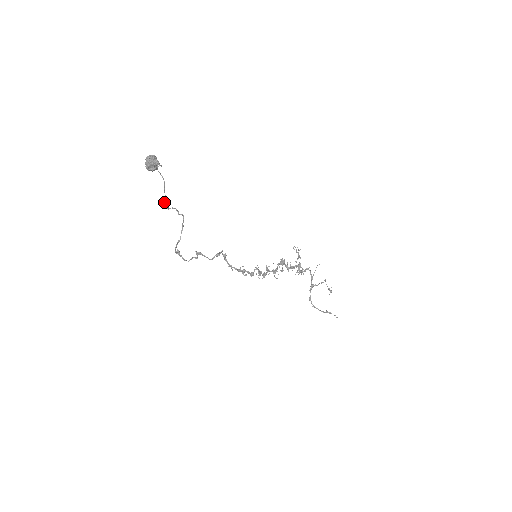
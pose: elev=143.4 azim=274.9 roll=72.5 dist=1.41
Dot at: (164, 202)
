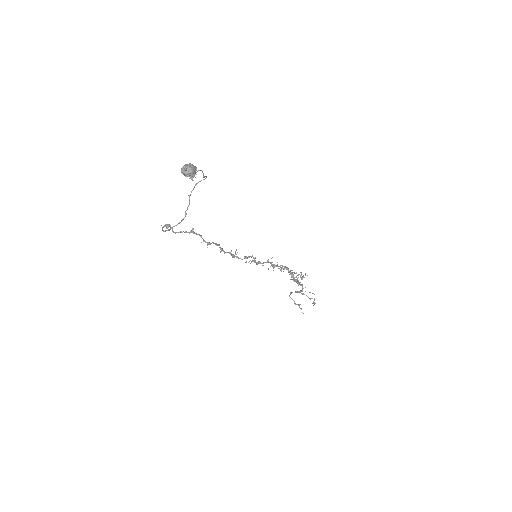
Dot at: (200, 181)
